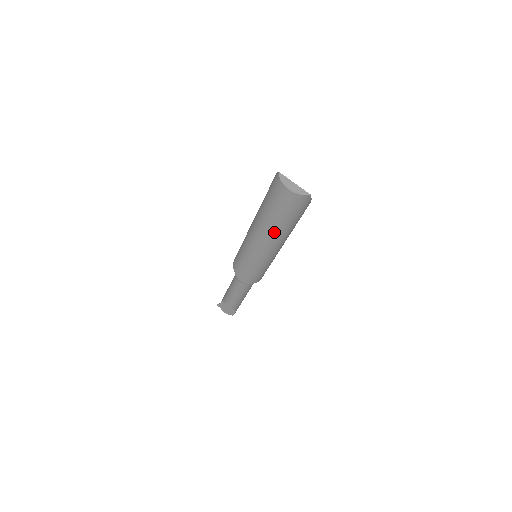
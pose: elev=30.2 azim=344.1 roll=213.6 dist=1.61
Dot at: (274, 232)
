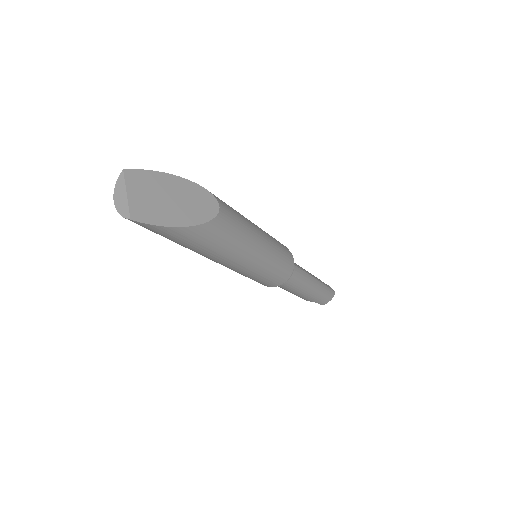
Dot at: occluded
